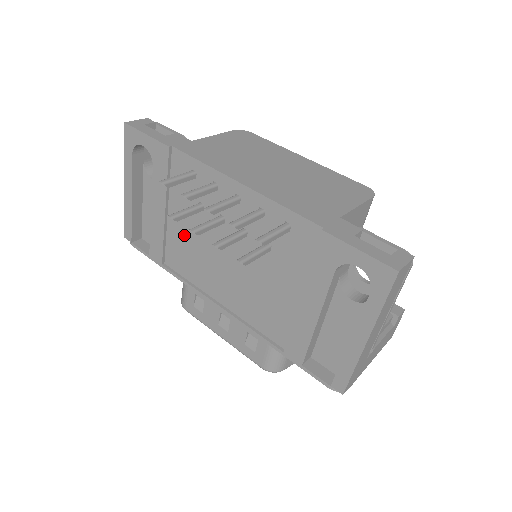
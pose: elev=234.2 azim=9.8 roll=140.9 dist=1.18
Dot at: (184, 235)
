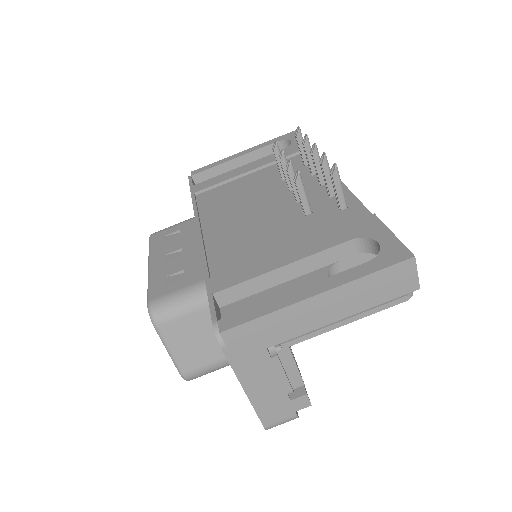
Dot at: (243, 187)
